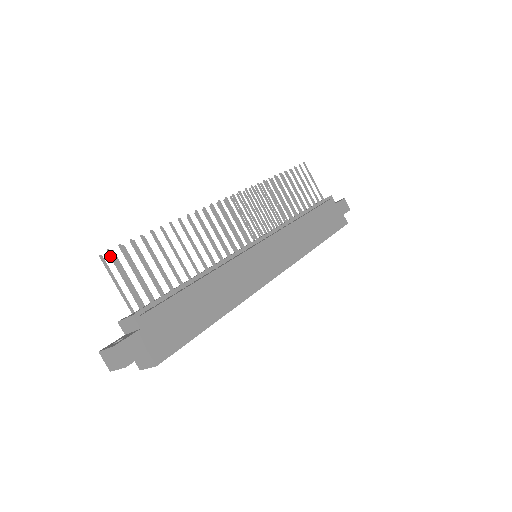
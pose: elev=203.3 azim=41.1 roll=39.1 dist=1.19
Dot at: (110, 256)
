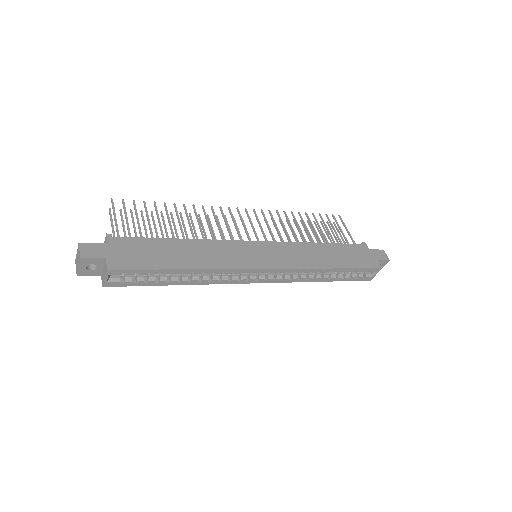
Dot at: (111, 202)
